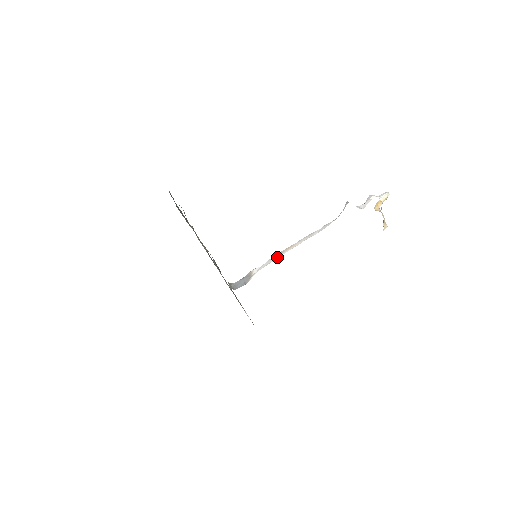
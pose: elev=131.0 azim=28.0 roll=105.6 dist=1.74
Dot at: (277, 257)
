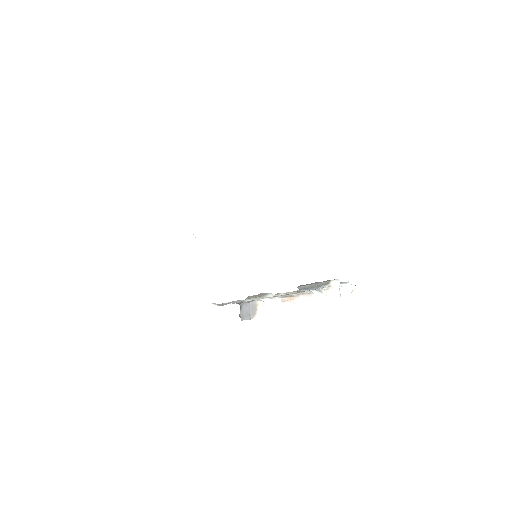
Dot at: (281, 306)
